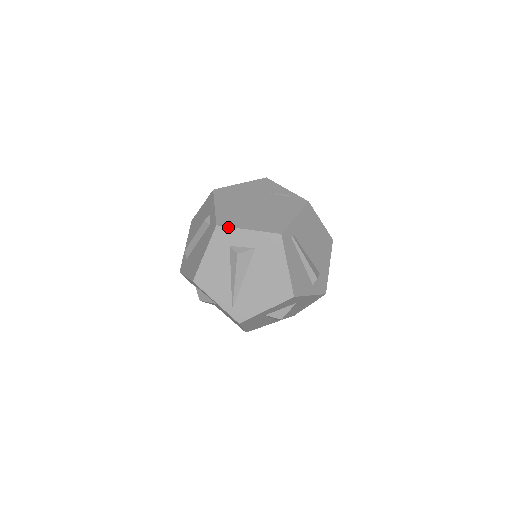
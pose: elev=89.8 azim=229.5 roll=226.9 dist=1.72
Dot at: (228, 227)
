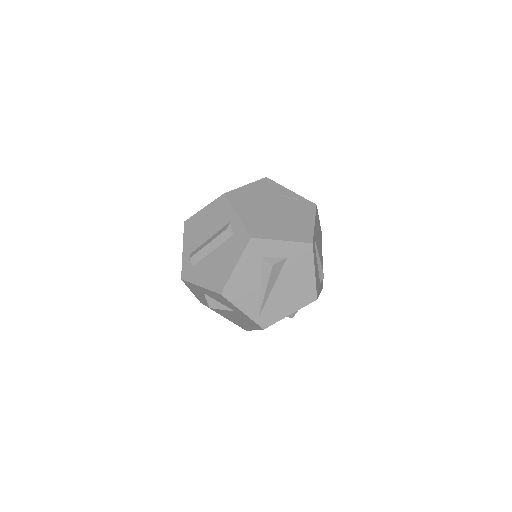
Dot at: (263, 239)
